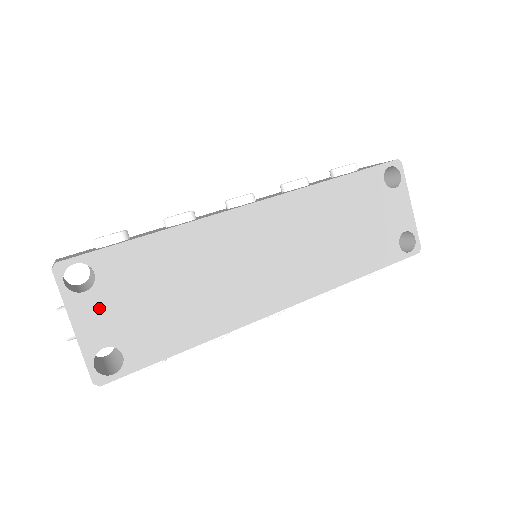
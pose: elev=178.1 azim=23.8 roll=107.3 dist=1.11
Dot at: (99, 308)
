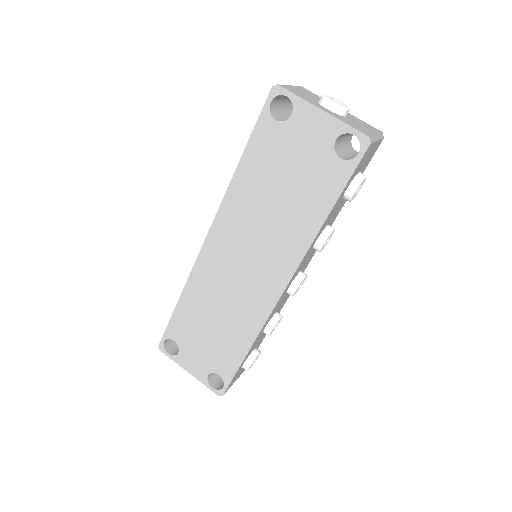
Dot at: (190, 357)
